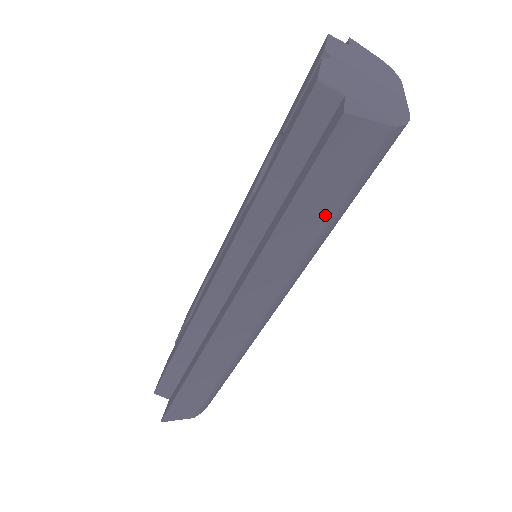
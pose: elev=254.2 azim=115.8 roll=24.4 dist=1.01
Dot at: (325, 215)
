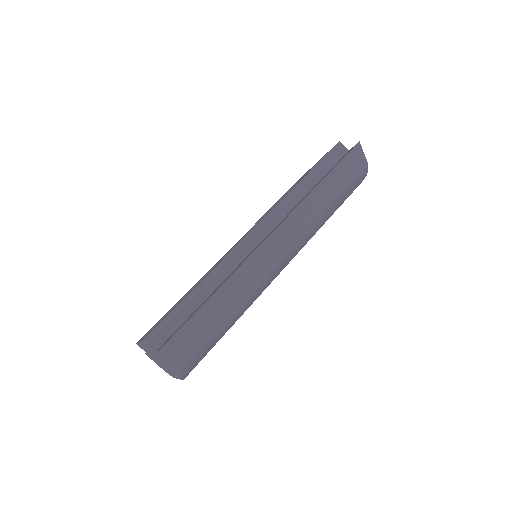
Dot at: (338, 192)
